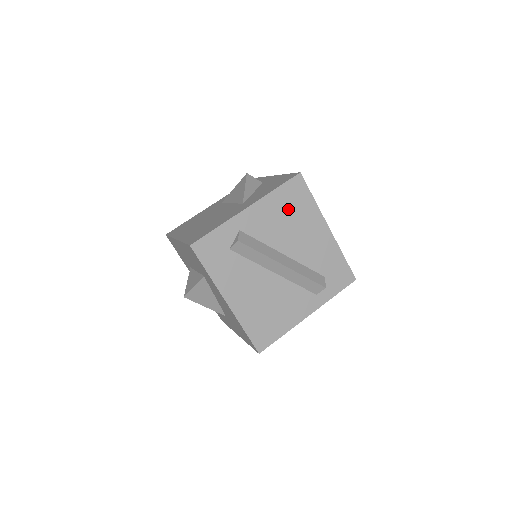
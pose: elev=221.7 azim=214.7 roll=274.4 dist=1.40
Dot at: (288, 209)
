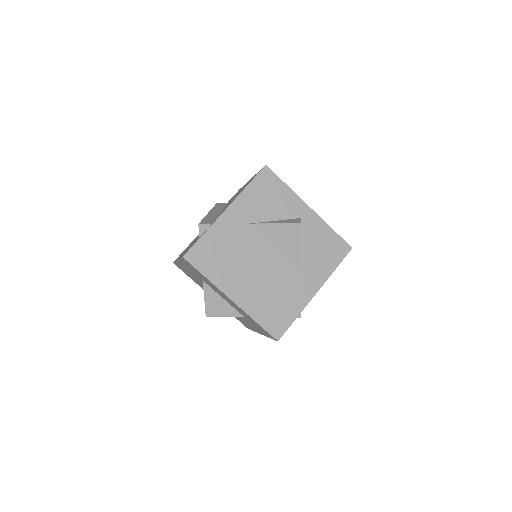
Dot at: occluded
